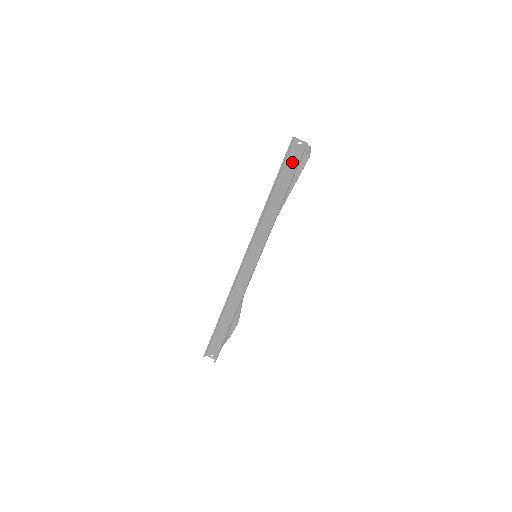
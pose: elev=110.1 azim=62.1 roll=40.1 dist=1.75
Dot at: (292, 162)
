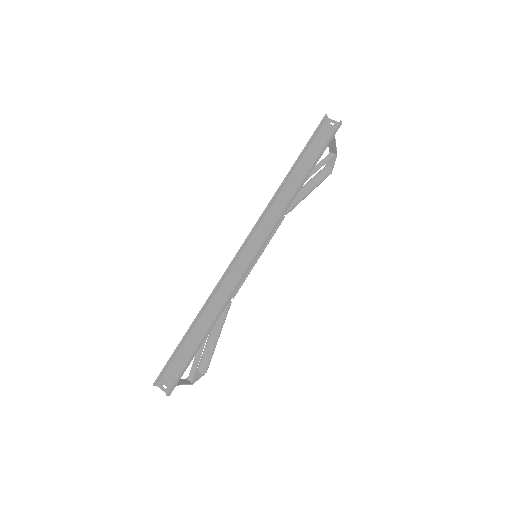
Dot at: (321, 141)
